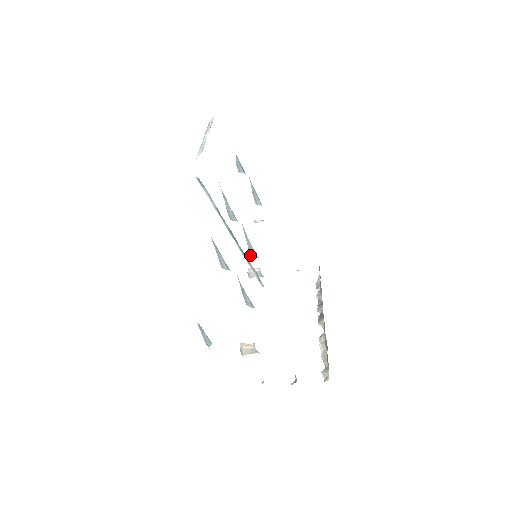
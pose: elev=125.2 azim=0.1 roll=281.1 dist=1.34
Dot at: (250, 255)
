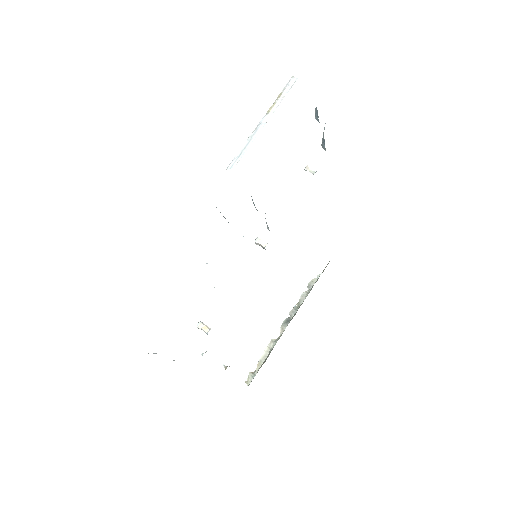
Dot at: occluded
